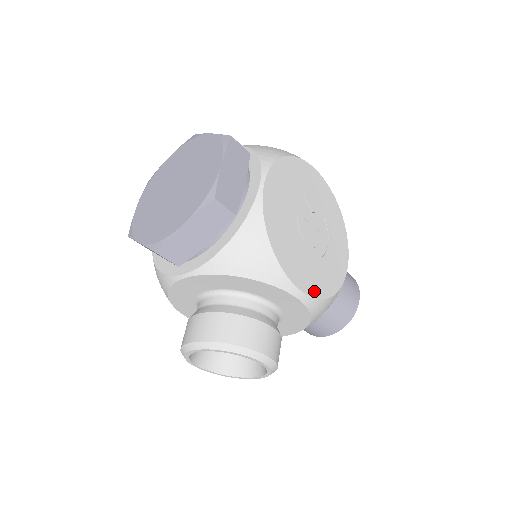
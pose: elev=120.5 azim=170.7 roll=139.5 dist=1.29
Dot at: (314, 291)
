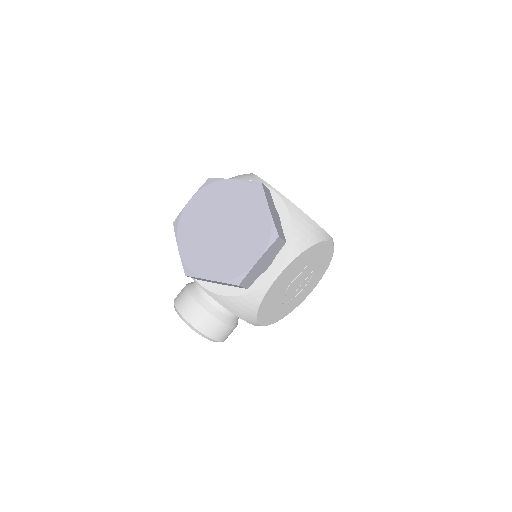
Dot at: (271, 321)
